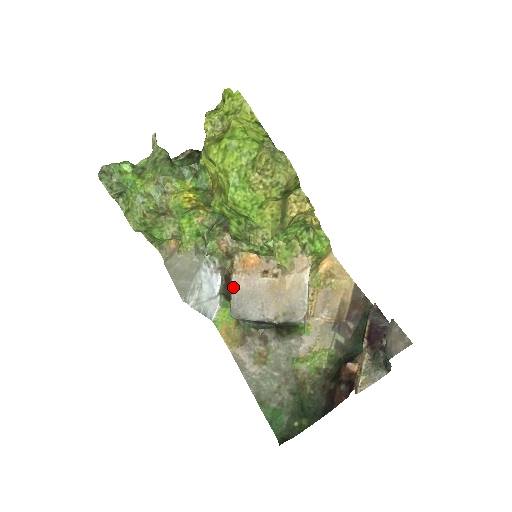
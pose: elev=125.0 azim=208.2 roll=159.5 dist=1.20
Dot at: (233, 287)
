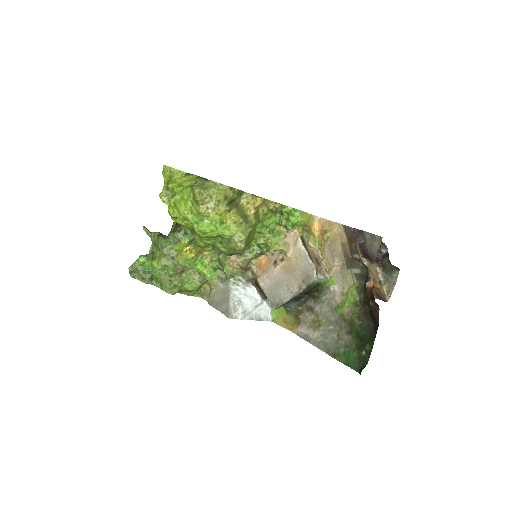
Dot at: (263, 288)
